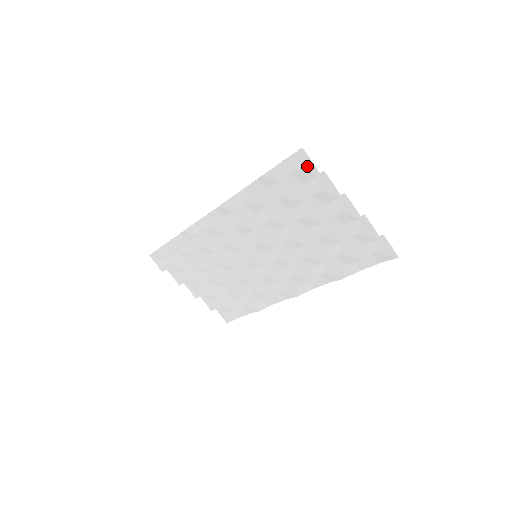
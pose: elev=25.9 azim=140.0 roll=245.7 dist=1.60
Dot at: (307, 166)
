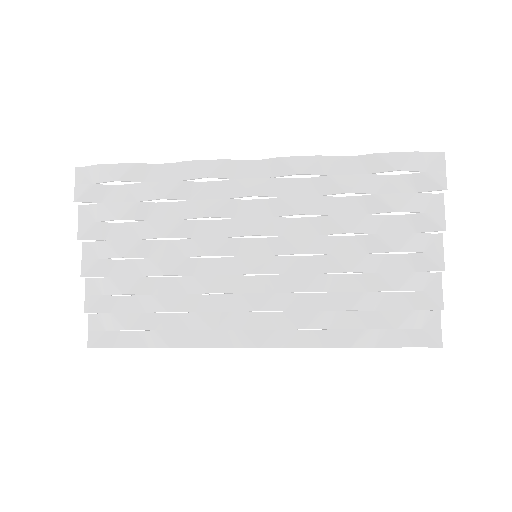
Dot at: (437, 174)
